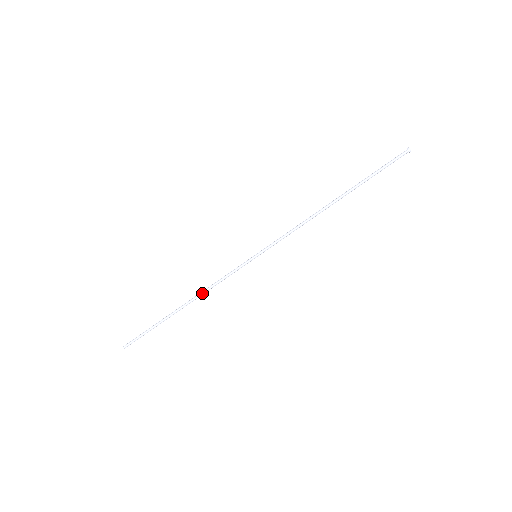
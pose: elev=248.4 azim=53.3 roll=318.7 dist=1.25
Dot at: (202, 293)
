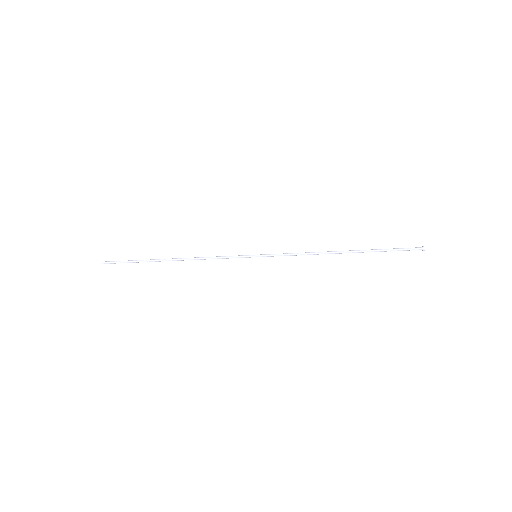
Dot at: (194, 259)
